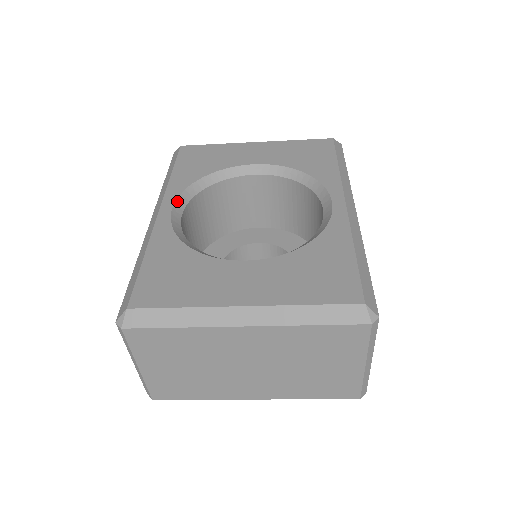
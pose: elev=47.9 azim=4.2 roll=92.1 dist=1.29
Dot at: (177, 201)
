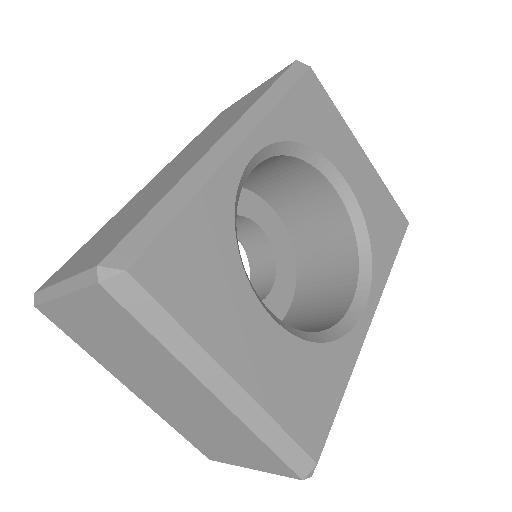
Dot at: (263, 150)
